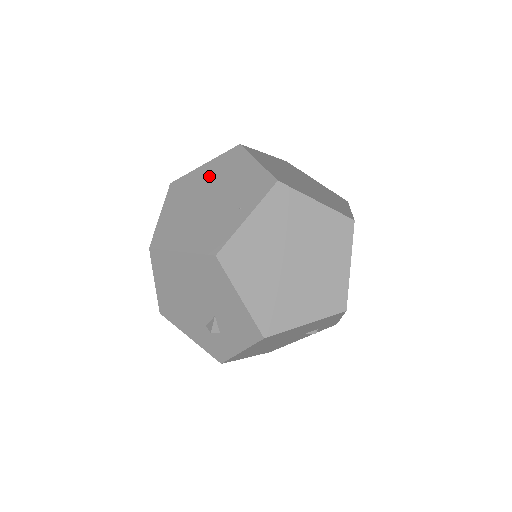
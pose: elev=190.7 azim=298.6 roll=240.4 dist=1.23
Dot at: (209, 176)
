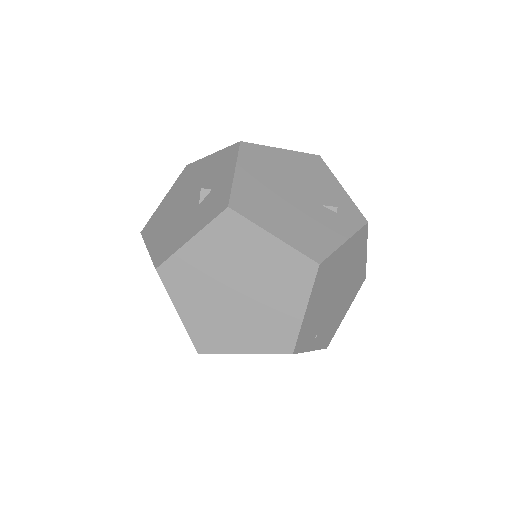
Dot at: occluded
